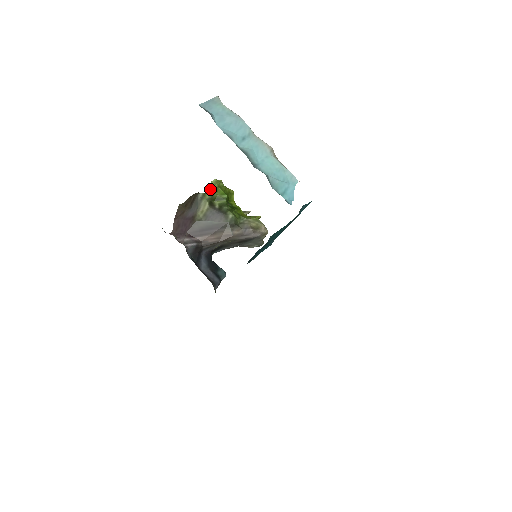
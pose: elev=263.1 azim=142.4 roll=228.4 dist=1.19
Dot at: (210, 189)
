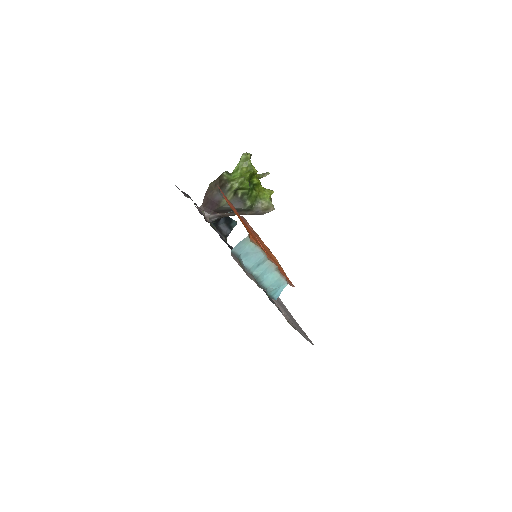
Dot at: (238, 166)
